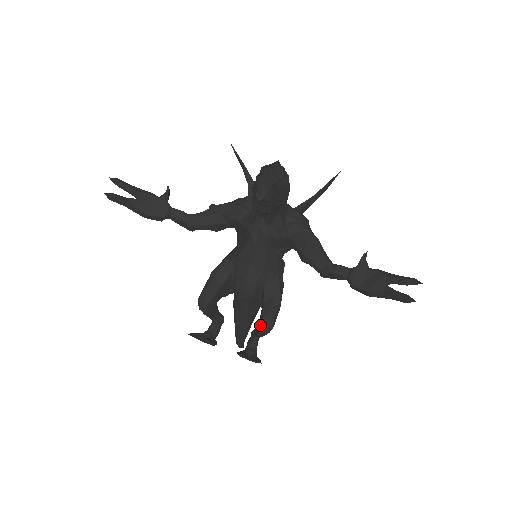
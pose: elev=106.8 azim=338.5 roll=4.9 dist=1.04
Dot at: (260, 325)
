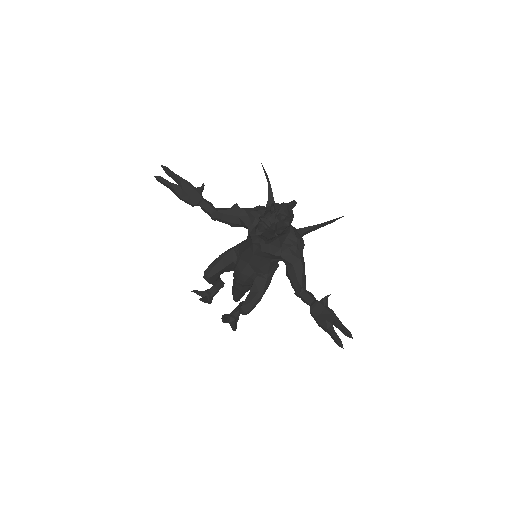
Dot at: (240, 308)
